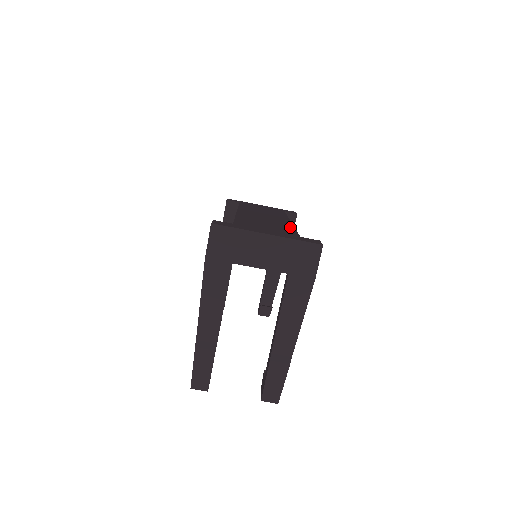
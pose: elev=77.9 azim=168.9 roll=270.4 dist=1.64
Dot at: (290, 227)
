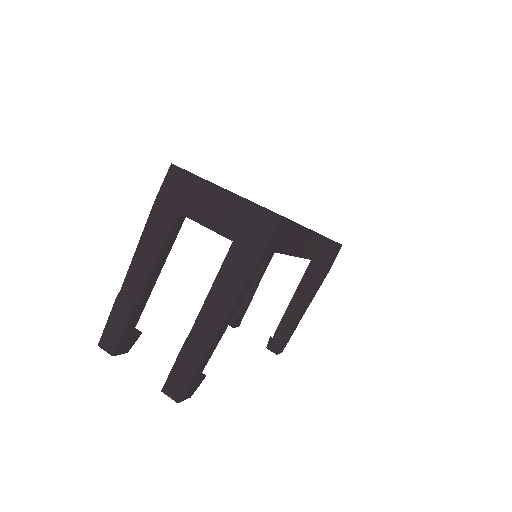
Dot at: occluded
